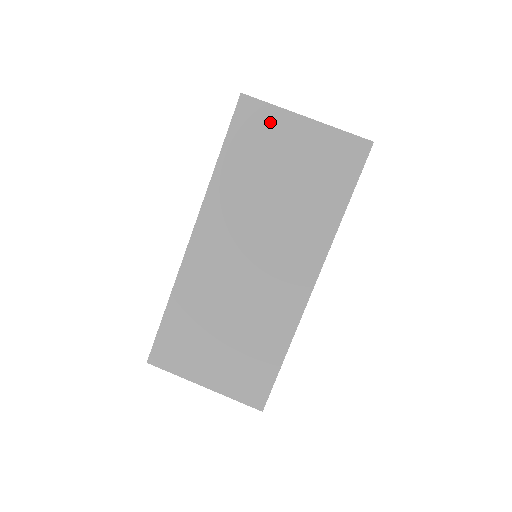
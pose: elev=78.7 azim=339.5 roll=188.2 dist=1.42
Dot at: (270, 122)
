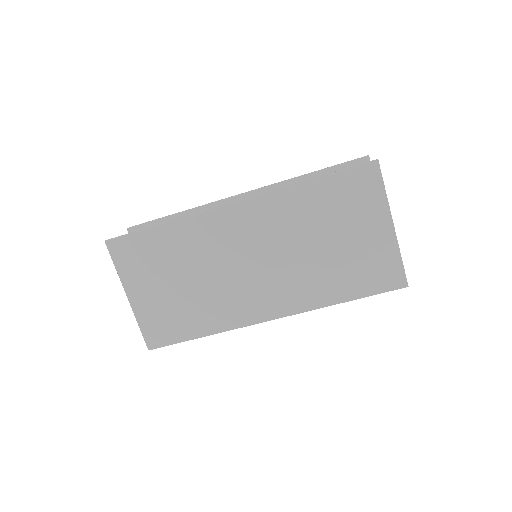
Dot at: (371, 200)
